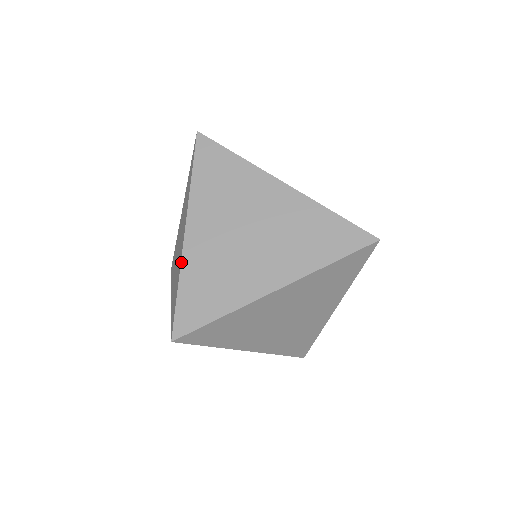
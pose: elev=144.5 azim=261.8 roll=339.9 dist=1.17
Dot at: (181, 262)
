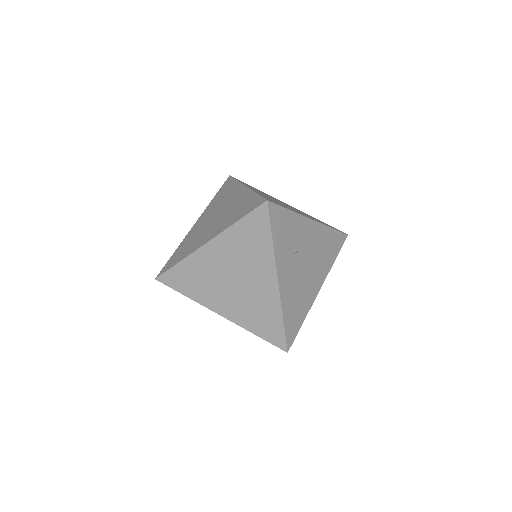
Dot at: (183, 239)
